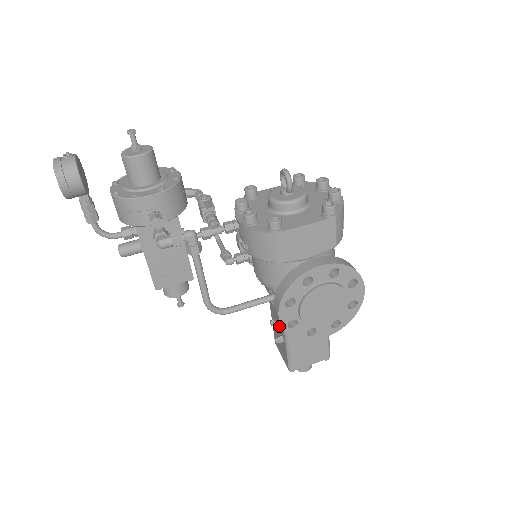
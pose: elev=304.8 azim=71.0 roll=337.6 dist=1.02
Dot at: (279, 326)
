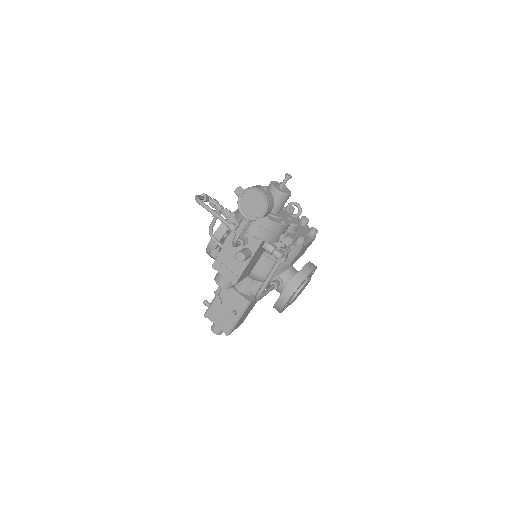
Dot at: (235, 303)
